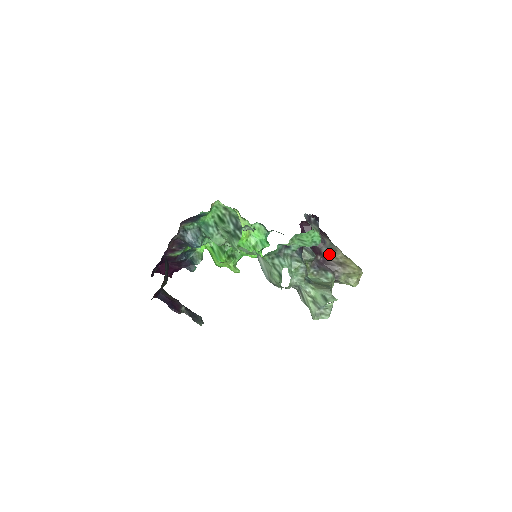
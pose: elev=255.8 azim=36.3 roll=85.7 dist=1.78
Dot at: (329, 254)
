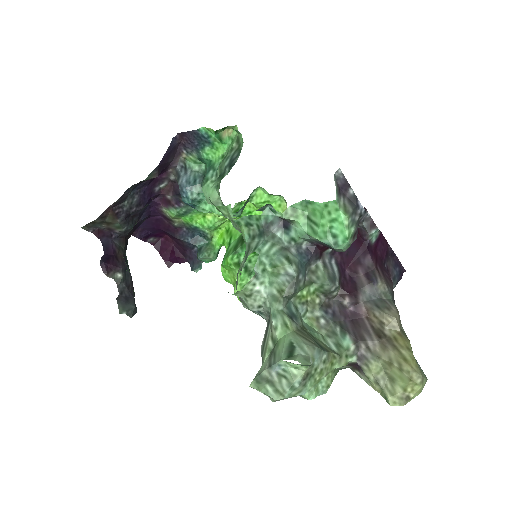
Dot at: (371, 307)
